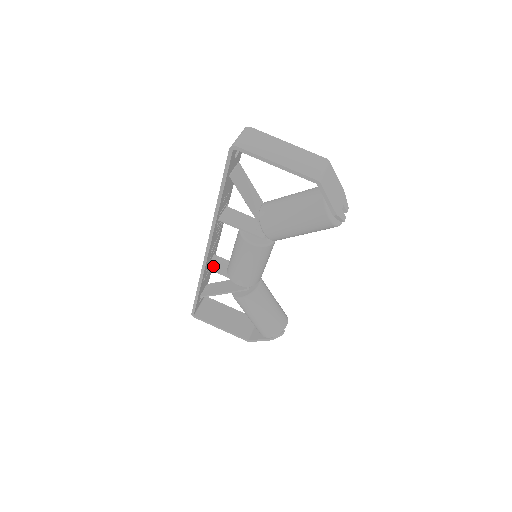
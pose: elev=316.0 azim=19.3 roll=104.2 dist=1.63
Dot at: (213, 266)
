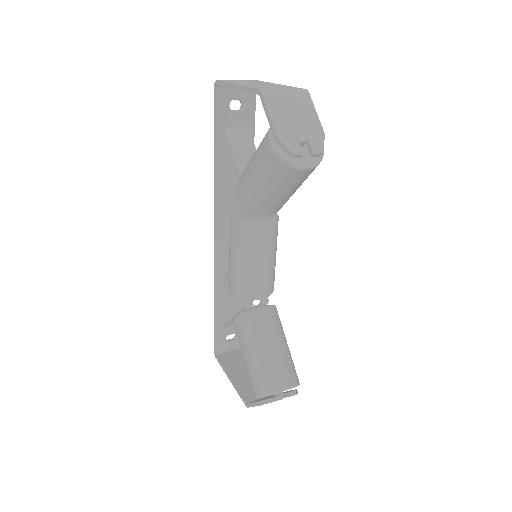
Dot at: occluded
